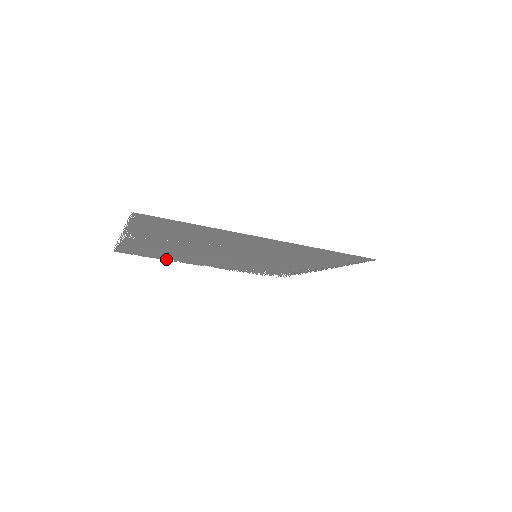
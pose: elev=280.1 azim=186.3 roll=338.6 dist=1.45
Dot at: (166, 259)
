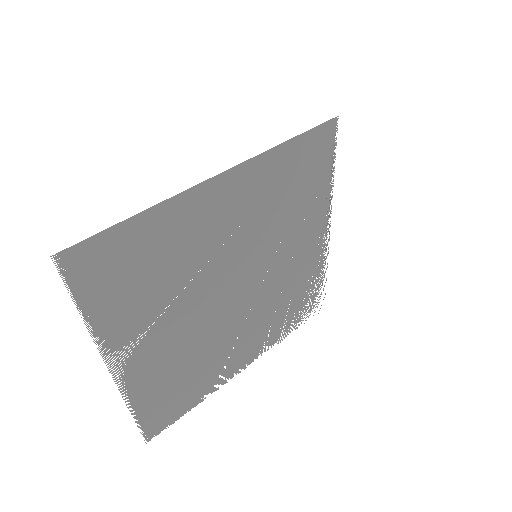
Dot at: (205, 394)
